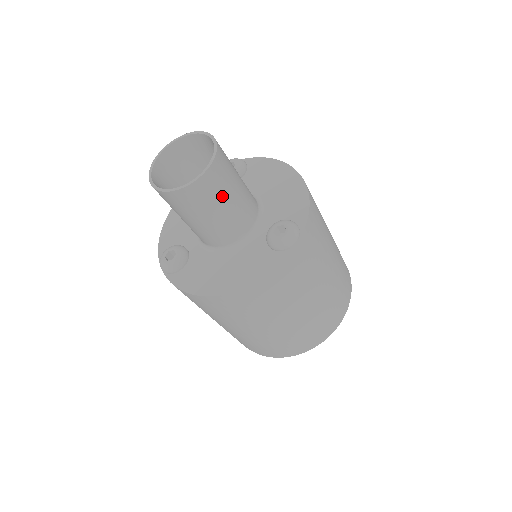
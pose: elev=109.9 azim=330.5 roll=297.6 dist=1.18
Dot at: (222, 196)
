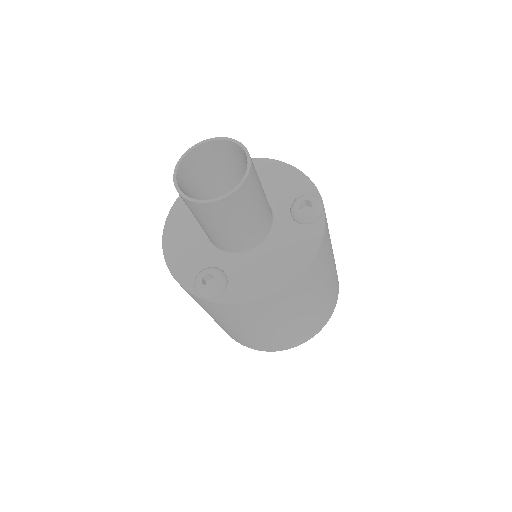
Dot at: (259, 189)
